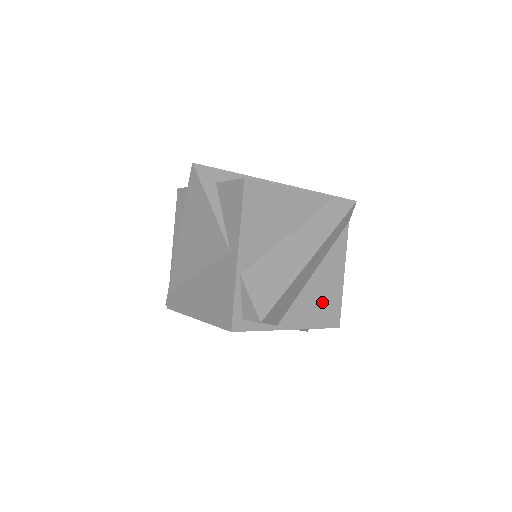
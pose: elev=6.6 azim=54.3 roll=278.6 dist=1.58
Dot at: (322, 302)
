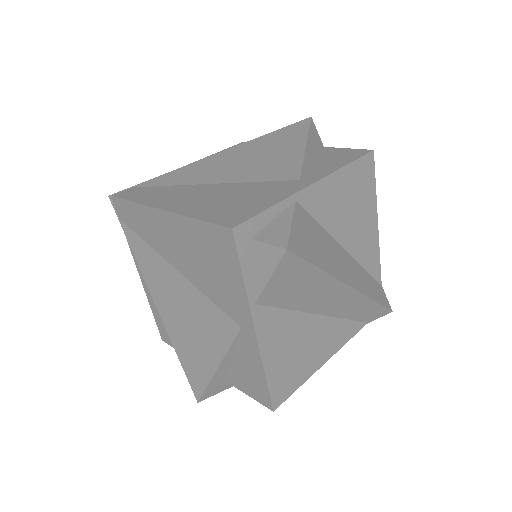
Dot at: (294, 355)
